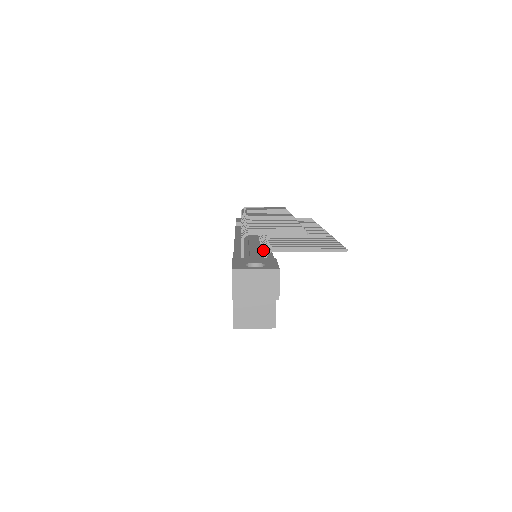
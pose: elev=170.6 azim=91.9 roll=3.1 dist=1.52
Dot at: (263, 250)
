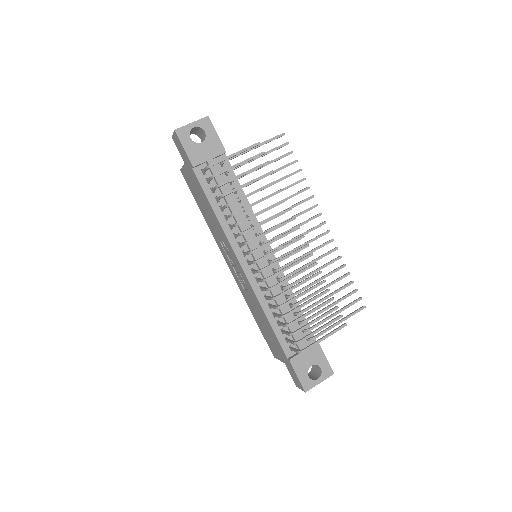
Dot at: occluded
